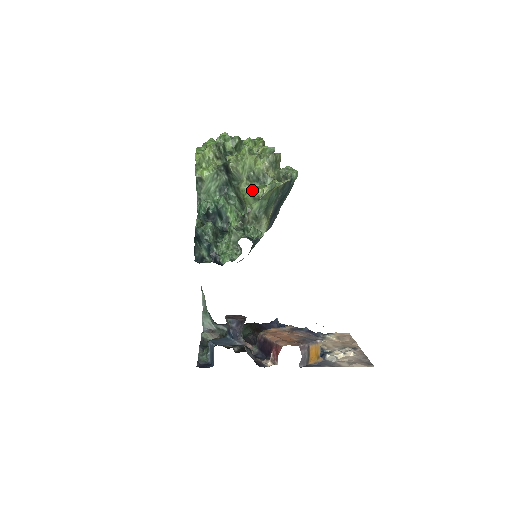
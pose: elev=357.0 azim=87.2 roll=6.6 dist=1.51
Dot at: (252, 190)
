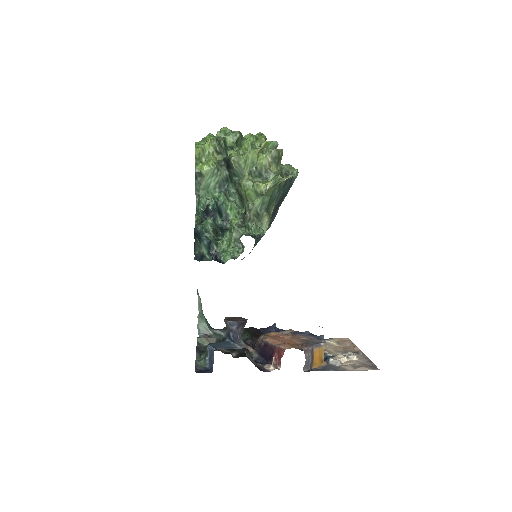
Dot at: (255, 185)
